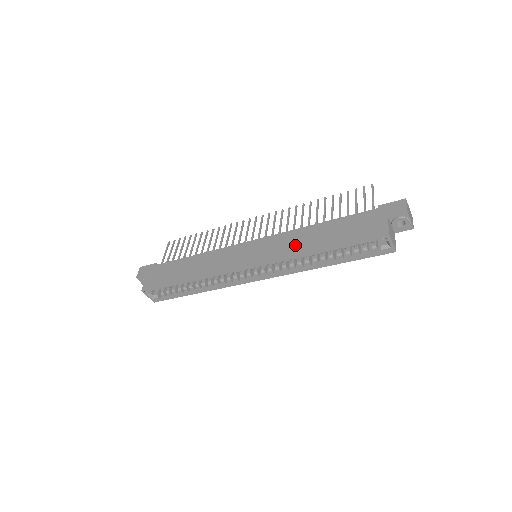
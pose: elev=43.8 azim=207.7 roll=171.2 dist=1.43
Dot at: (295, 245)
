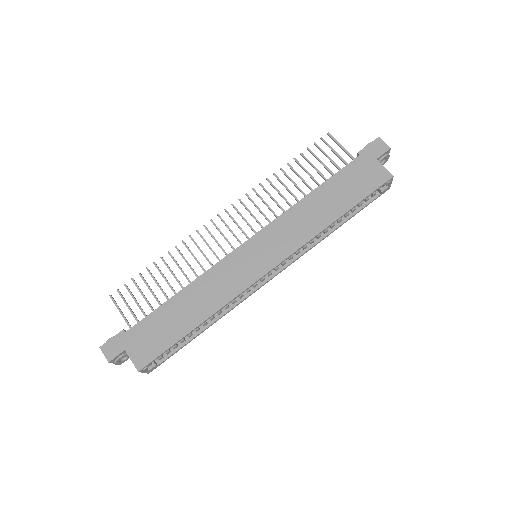
Dot at: (305, 225)
